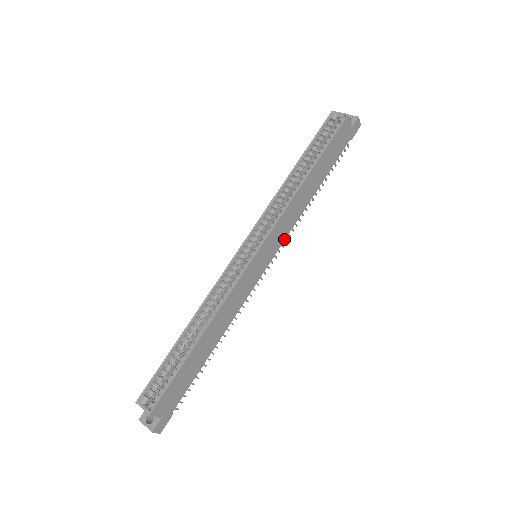
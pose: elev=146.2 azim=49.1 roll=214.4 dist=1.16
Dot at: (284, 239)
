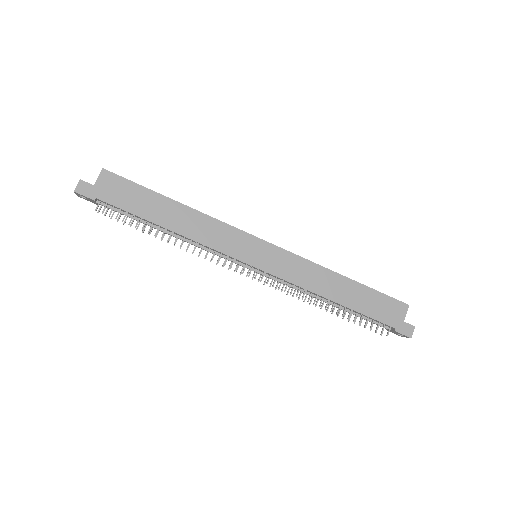
Dot at: (281, 277)
